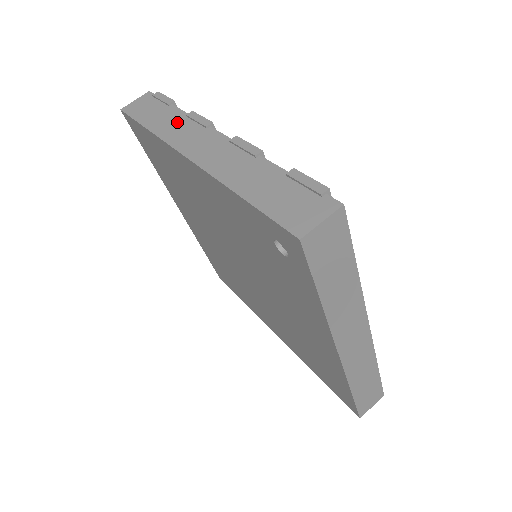
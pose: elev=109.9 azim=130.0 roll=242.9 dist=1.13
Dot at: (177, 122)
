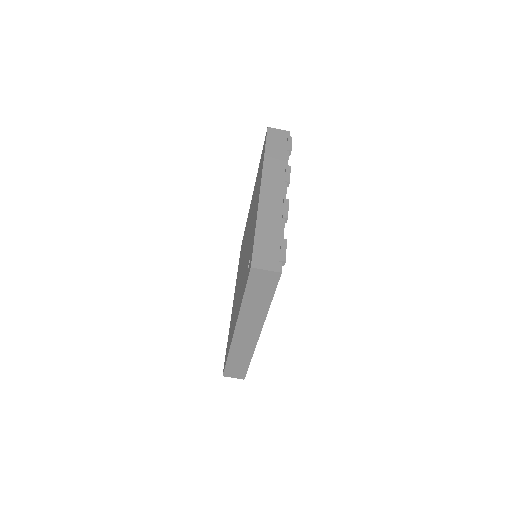
Dot at: (279, 164)
